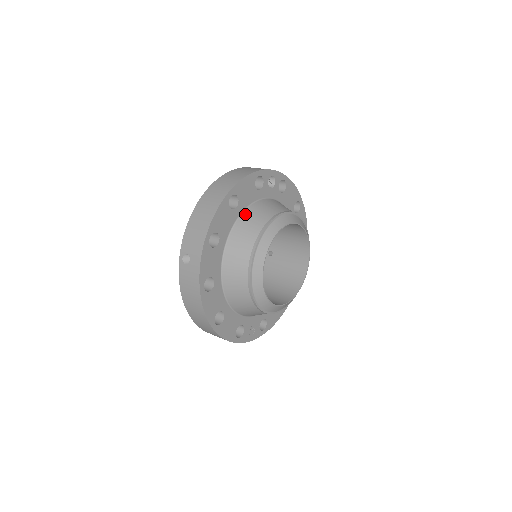
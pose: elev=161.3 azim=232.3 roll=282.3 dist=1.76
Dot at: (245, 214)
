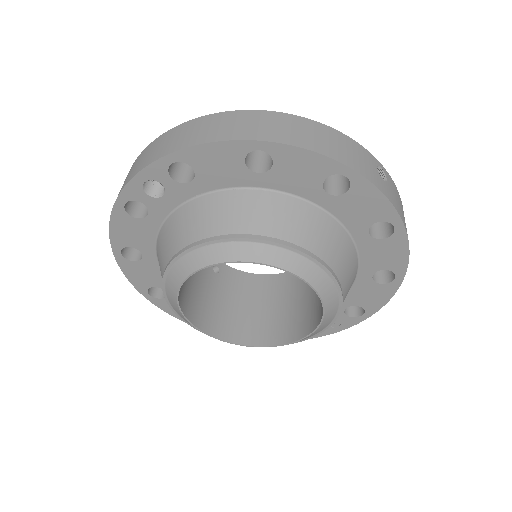
Dot at: (157, 257)
